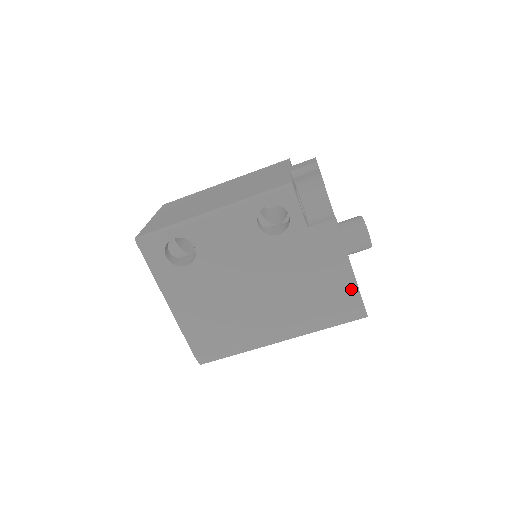
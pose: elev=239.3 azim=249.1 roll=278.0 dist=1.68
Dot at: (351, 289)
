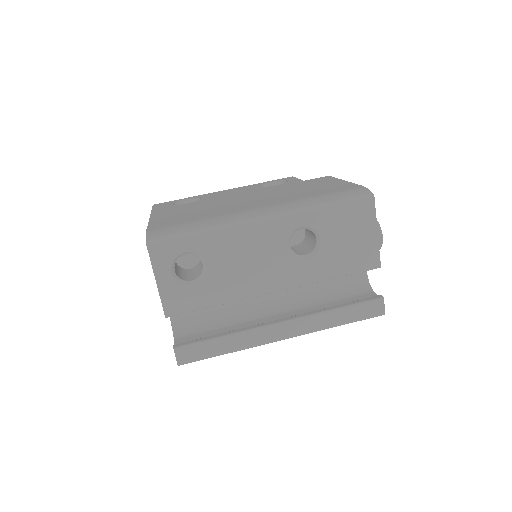
Dot at: (347, 185)
